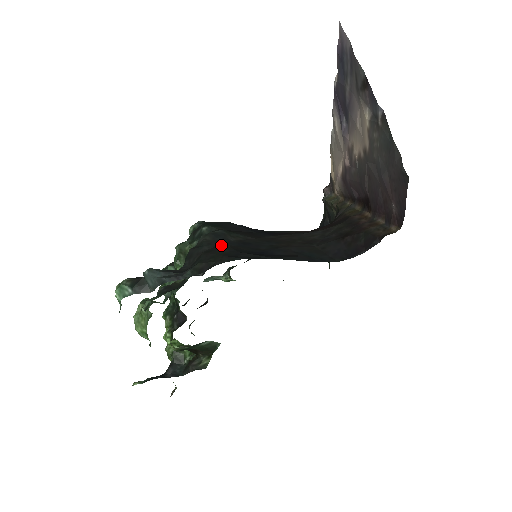
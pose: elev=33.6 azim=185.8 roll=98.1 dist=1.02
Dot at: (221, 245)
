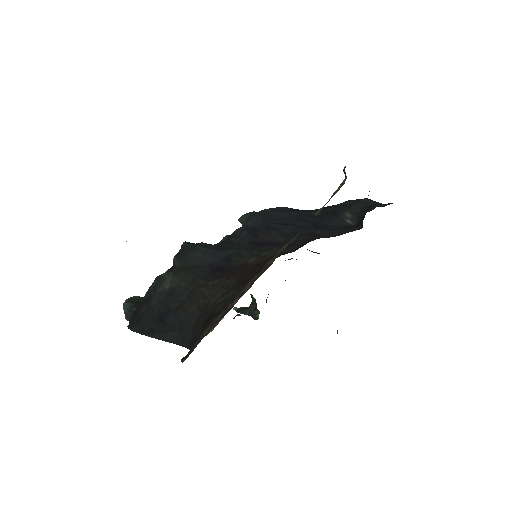
Dot at: (151, 297)
